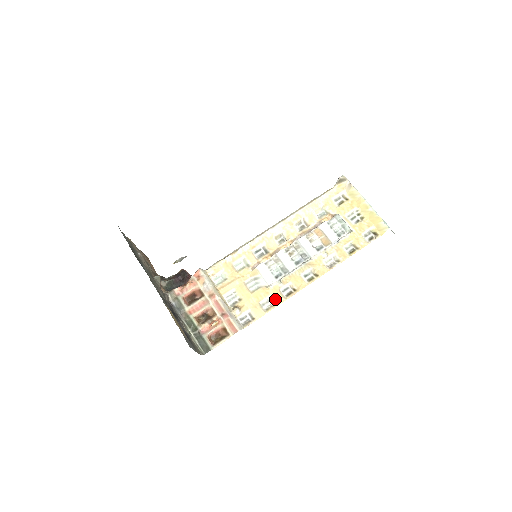
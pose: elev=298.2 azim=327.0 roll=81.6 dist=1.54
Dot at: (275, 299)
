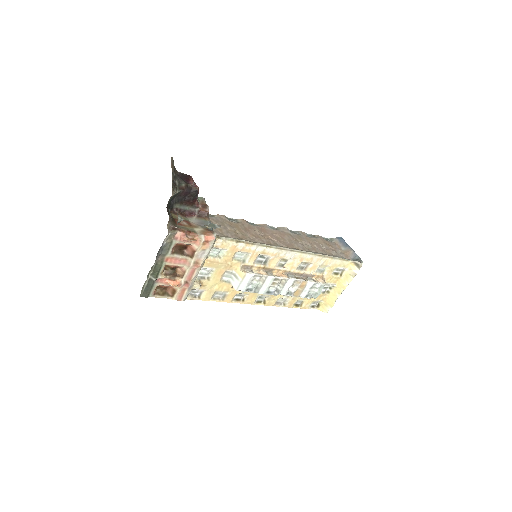
Dot at: (227, 297)
